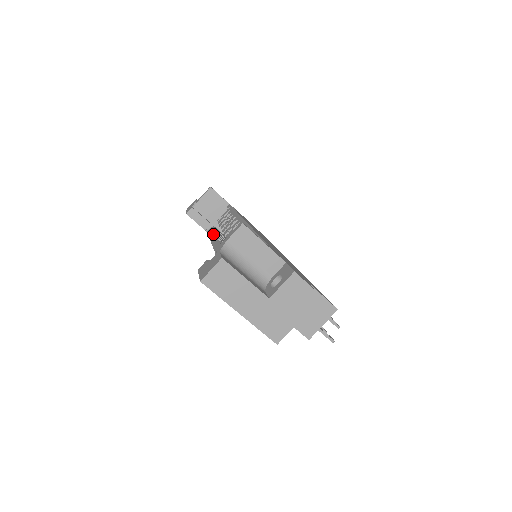
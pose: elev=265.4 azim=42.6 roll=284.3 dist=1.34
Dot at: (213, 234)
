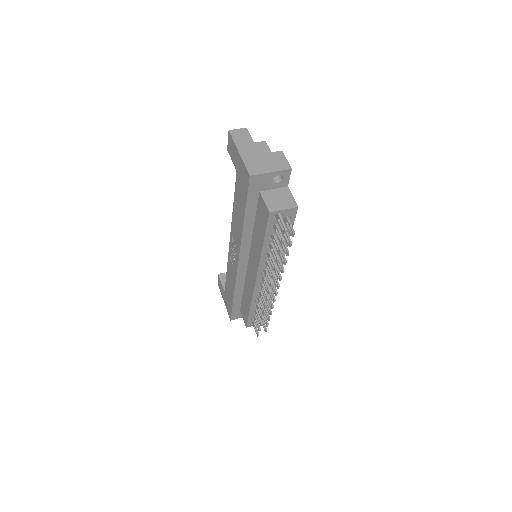
Dot at: occluded
